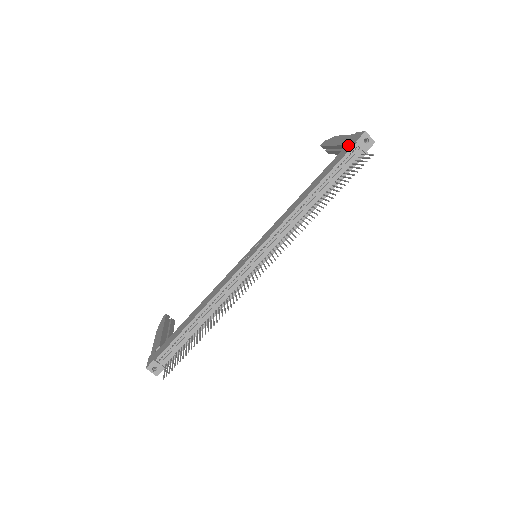
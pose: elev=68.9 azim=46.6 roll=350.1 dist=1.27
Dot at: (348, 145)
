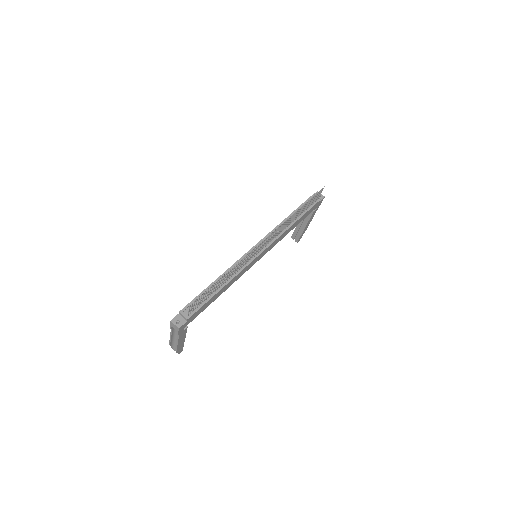
Dot at: occluded
